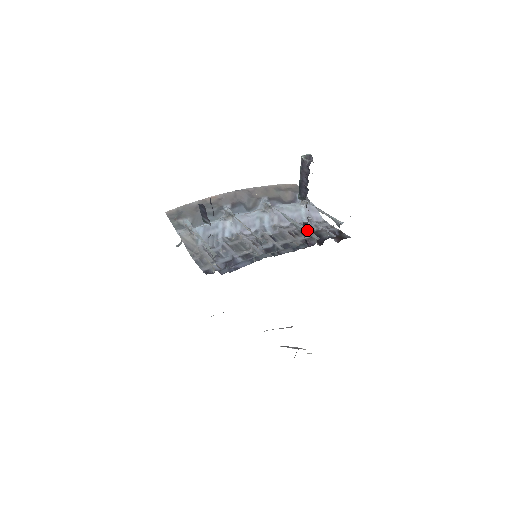
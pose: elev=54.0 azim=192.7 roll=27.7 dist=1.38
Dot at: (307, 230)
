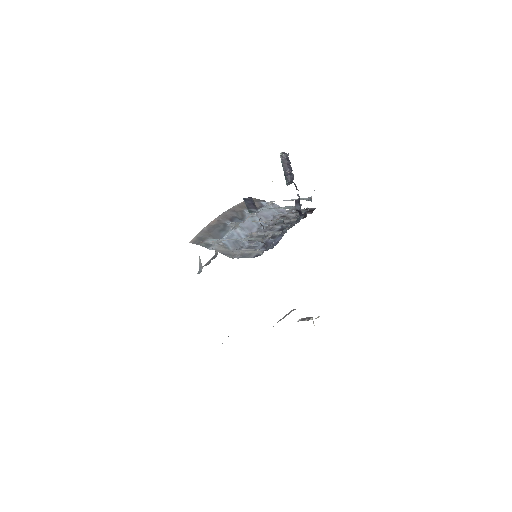
Dot at: (289, 214)
